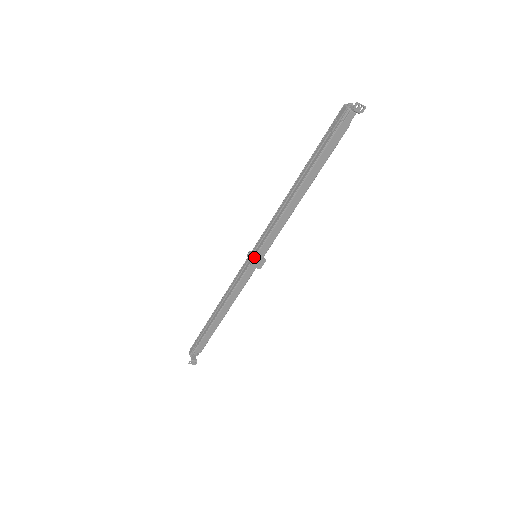
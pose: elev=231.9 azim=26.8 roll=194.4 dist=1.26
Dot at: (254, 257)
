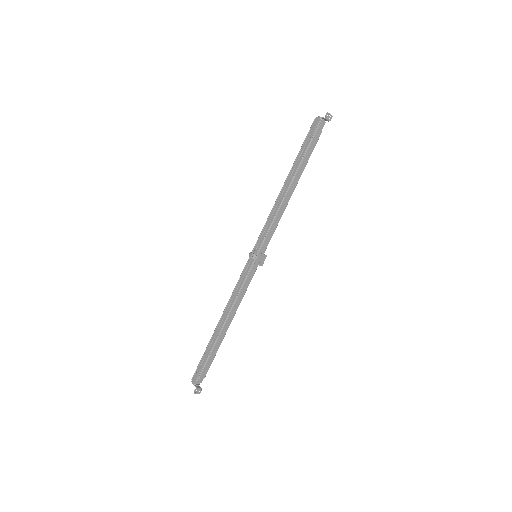
Dot at: (256, 255)
